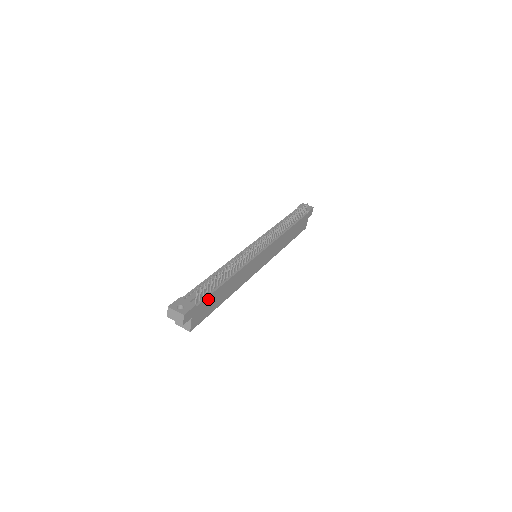
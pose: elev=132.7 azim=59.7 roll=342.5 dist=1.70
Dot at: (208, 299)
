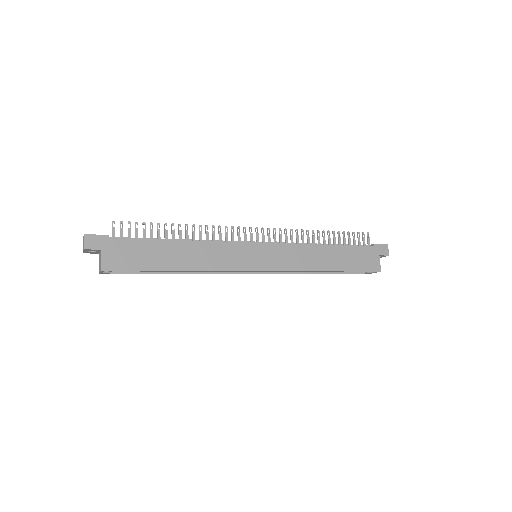
Dot at: (135, 243)
